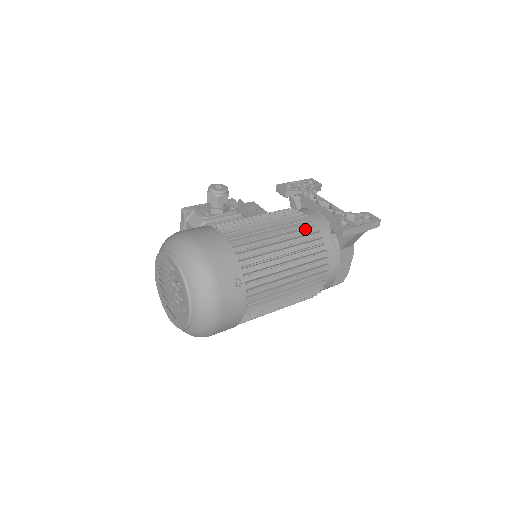
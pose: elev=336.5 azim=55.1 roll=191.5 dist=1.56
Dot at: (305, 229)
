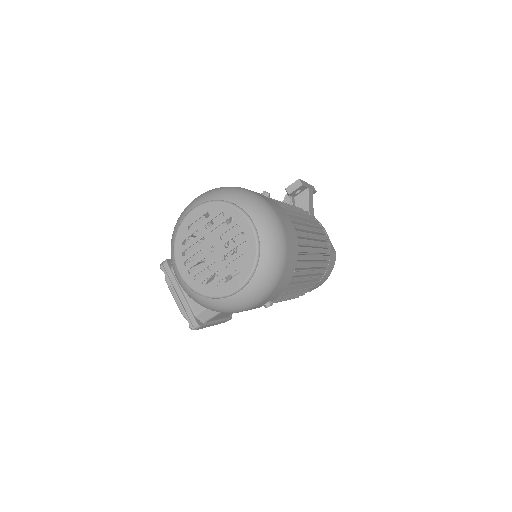
Dot at: occluded
